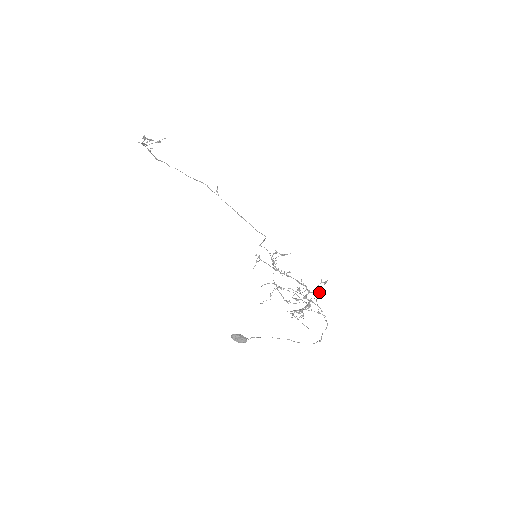
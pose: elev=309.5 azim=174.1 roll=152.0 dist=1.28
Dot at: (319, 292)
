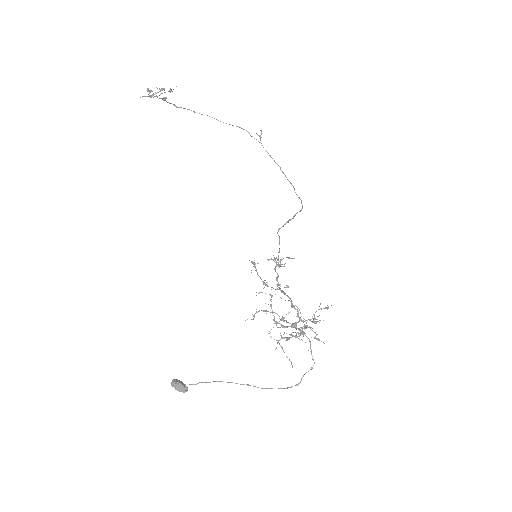
Dot at: occluded
